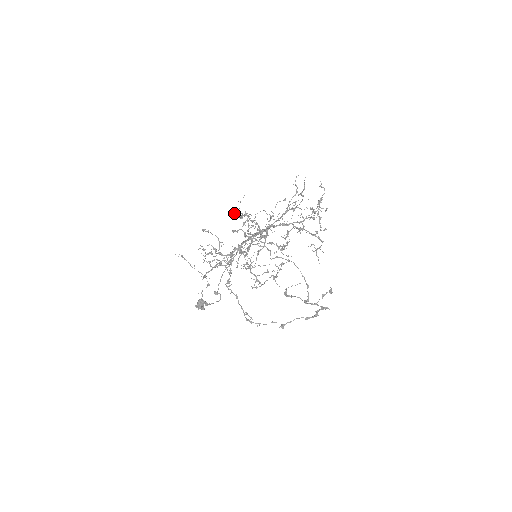
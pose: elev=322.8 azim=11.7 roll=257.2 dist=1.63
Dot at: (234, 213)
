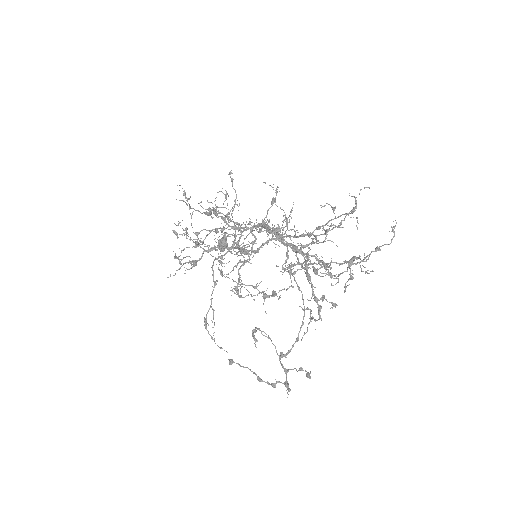
Dot at: occluded
